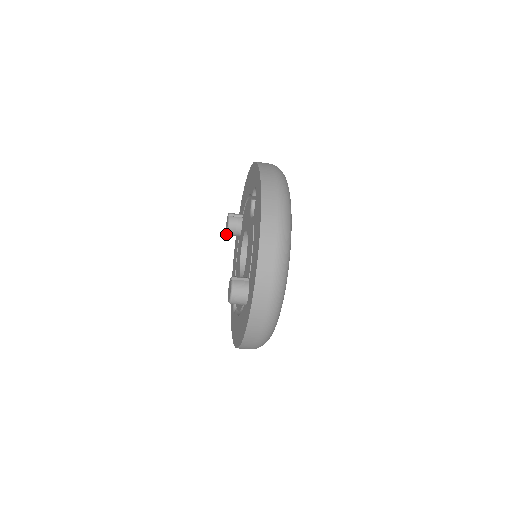
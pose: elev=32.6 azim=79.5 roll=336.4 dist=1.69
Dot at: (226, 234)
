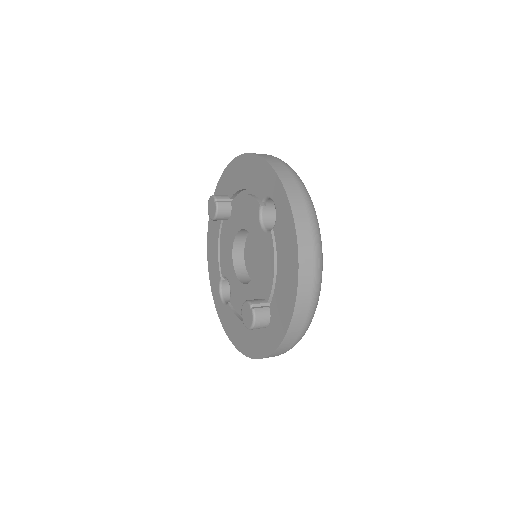
Dot at: occluded
